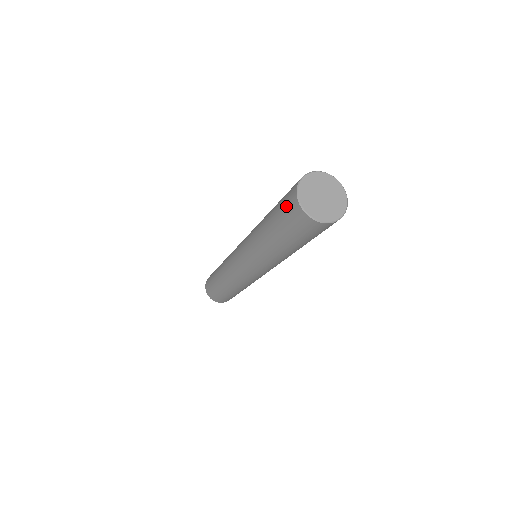
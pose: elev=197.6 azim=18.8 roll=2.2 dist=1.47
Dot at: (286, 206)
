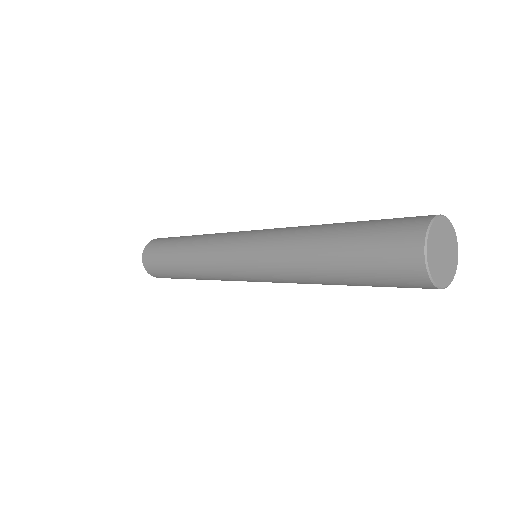
Dot at: (402, 286)
